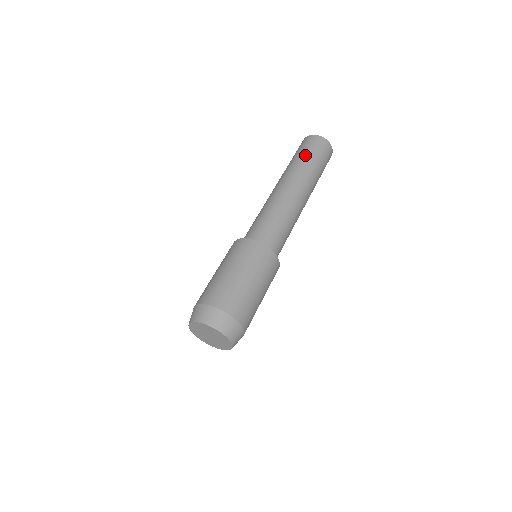
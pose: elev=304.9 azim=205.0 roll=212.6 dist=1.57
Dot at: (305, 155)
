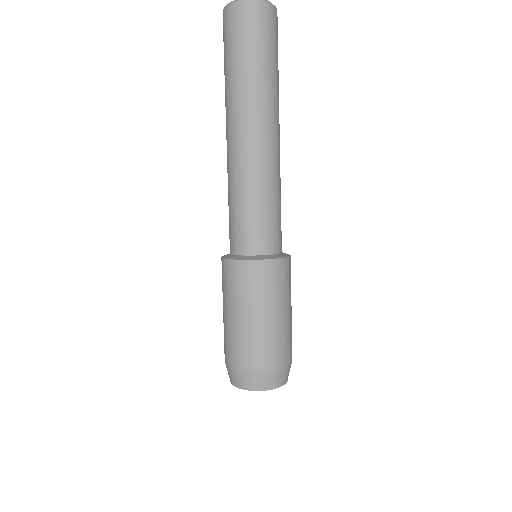
Dot at: (248, 58)
